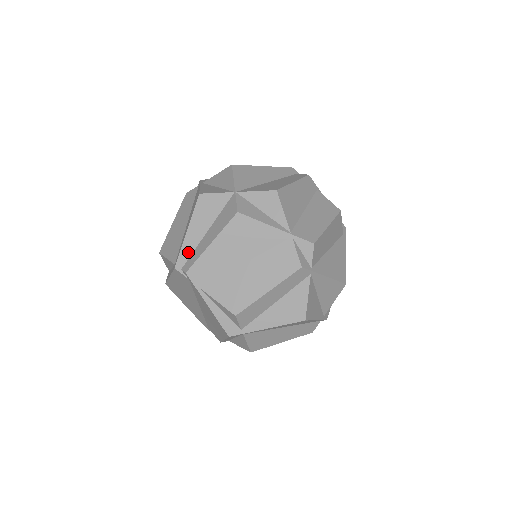
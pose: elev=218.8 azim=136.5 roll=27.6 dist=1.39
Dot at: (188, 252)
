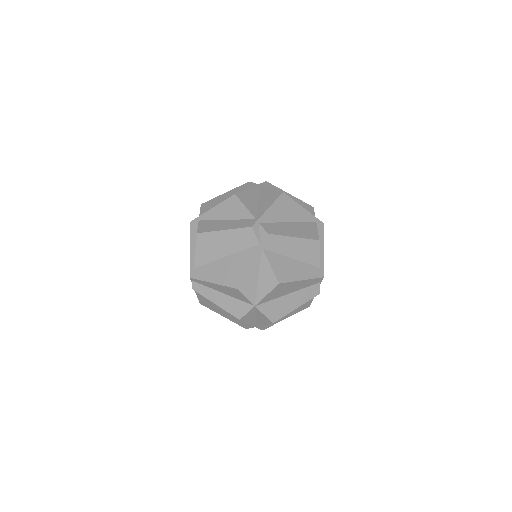
Dot at: (203, 284)
